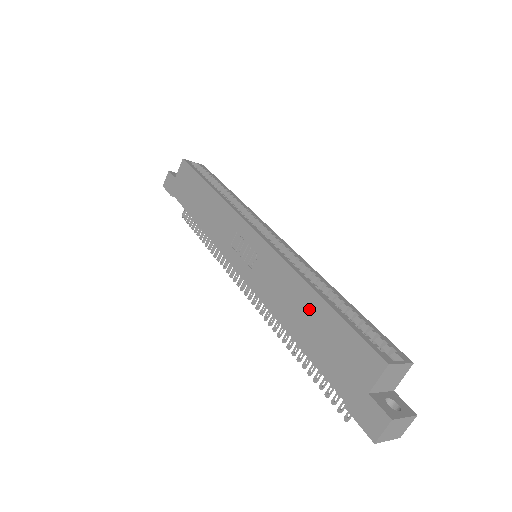
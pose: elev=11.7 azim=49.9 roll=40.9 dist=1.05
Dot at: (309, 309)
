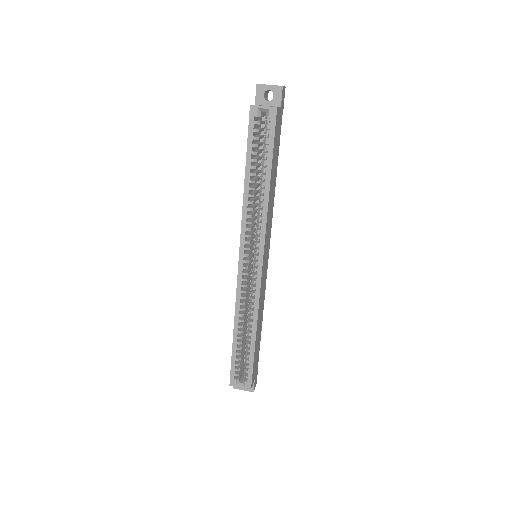
Dot at: occluded
